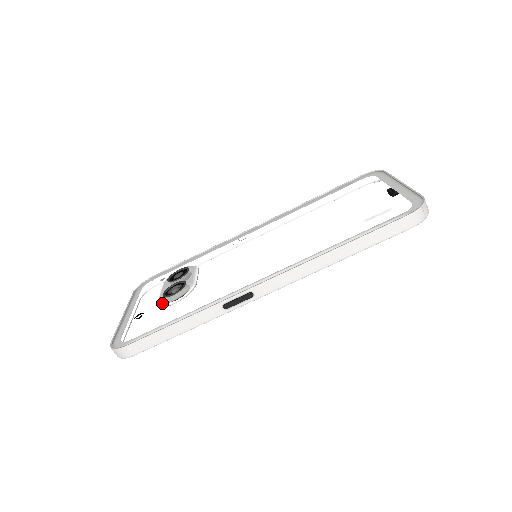
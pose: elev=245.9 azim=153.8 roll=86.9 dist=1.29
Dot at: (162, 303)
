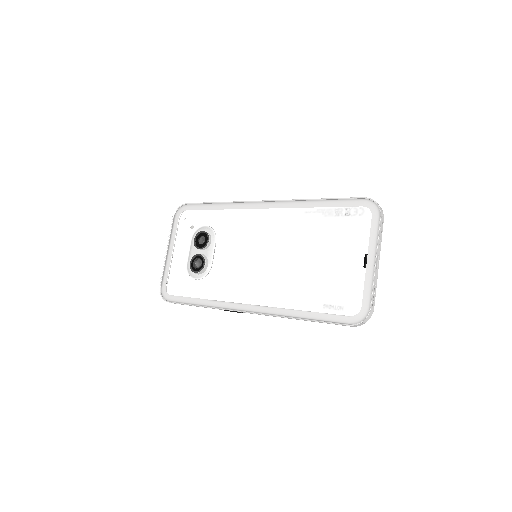
Dot at: (189, 274)
